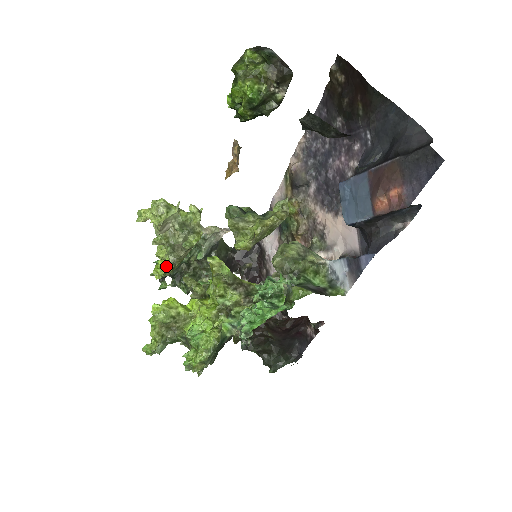
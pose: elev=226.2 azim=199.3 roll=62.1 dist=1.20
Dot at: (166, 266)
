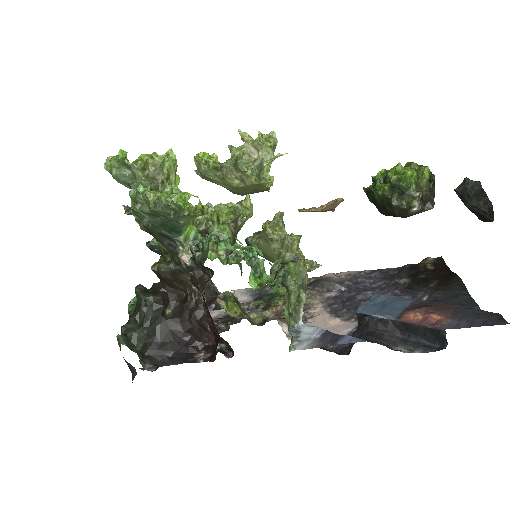
Dot at: (215, 161)
